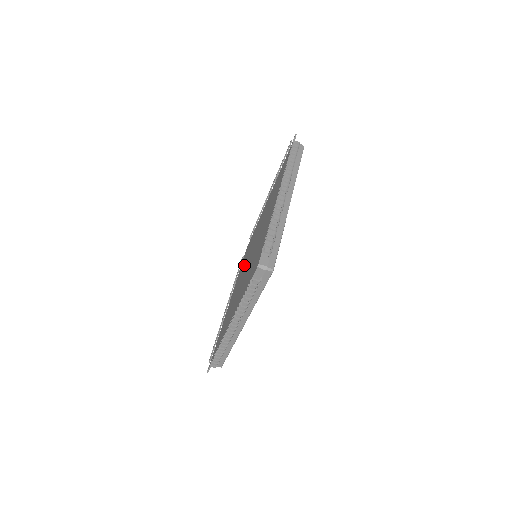
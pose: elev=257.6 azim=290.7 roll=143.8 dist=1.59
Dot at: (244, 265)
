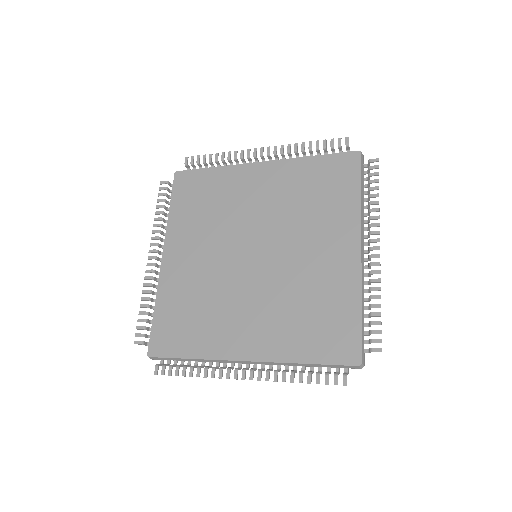
Dot at: (273, 211)
